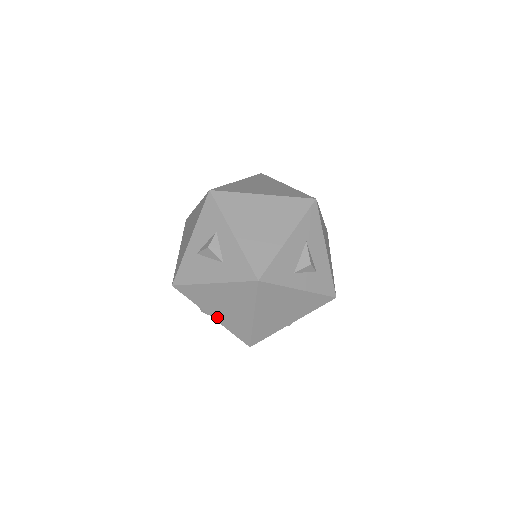
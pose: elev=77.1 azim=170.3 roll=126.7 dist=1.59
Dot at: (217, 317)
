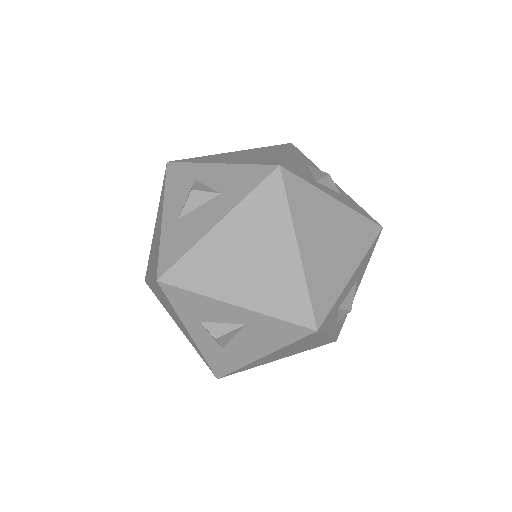
Dot at: (245, 298)
